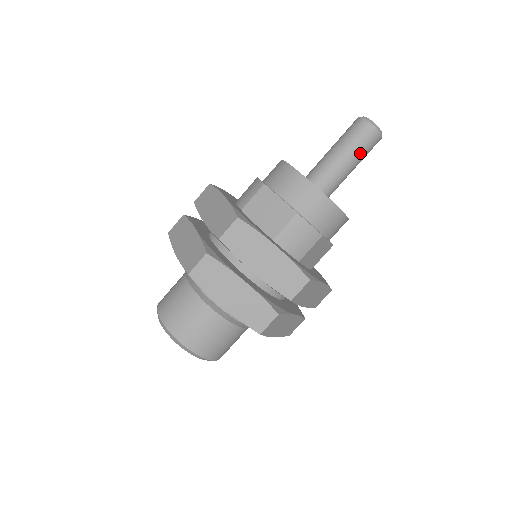
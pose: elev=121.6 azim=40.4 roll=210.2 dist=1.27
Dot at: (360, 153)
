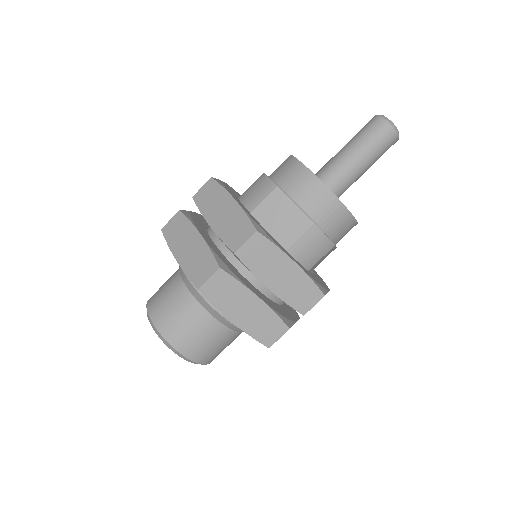
Dot at: (376, 156)
